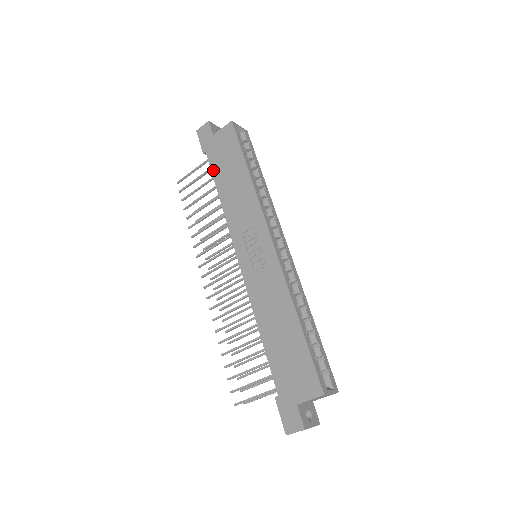
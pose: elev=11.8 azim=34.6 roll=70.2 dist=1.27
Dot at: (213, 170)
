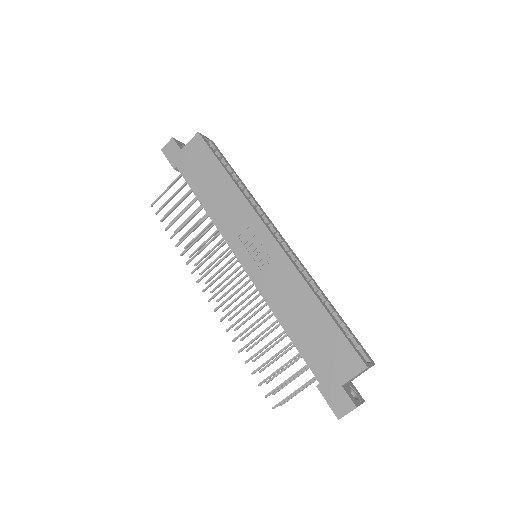
Dot at: (190, 183)
